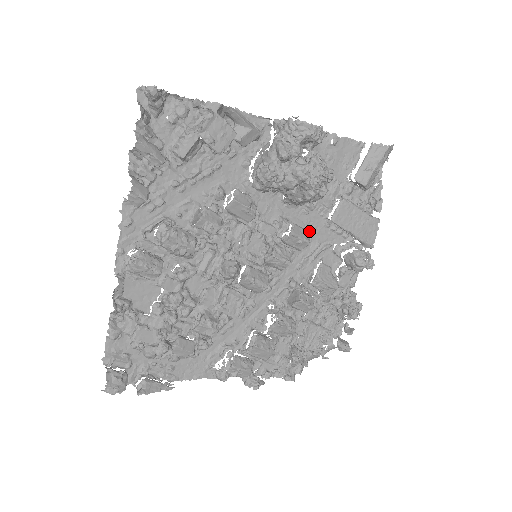
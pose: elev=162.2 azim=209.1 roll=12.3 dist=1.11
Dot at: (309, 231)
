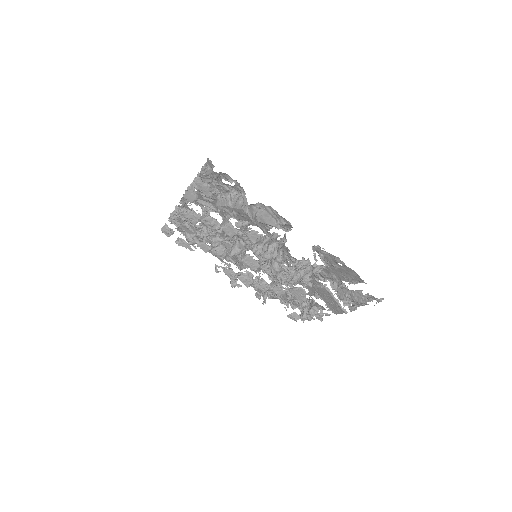
Dot at: occluded
